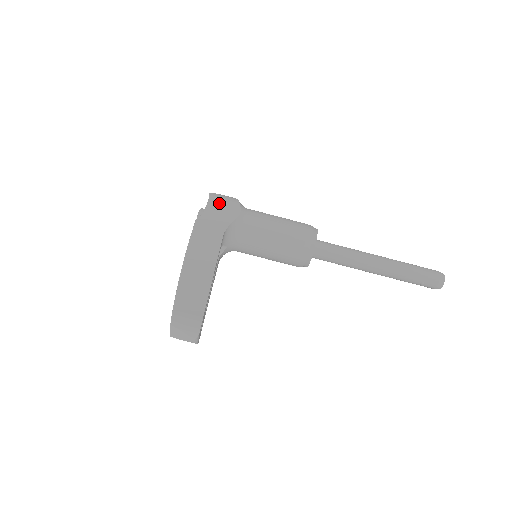
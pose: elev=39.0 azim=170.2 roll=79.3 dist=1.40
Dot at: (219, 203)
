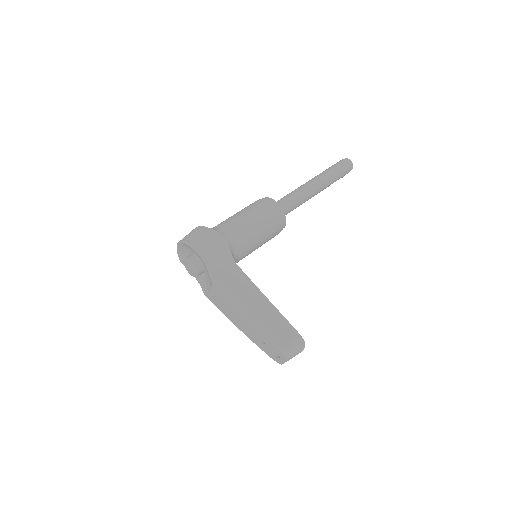
Dot at: (204, 244)
